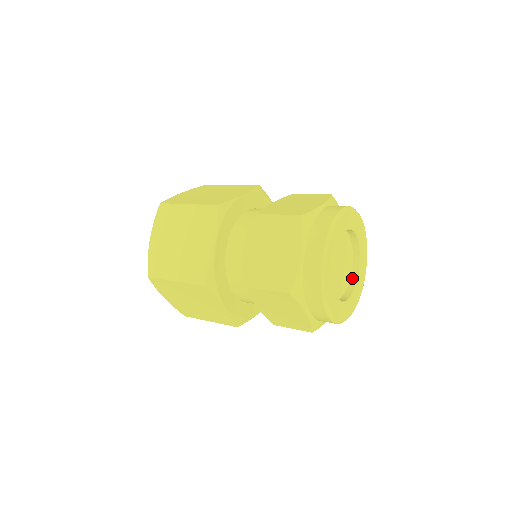
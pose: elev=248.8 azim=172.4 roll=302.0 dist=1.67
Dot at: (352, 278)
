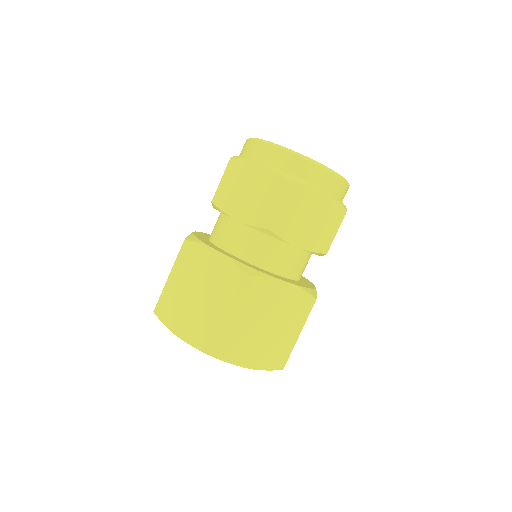
Dot at: occluded
